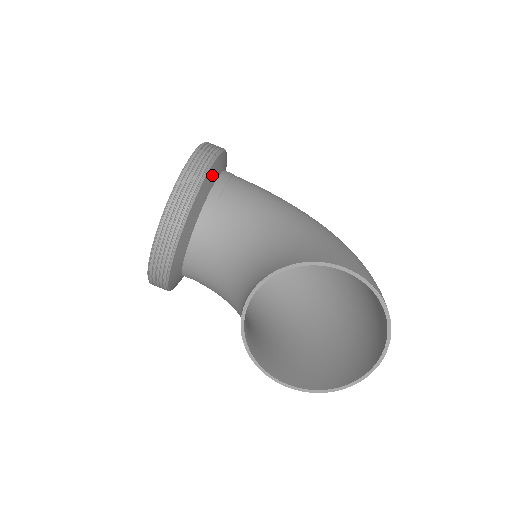
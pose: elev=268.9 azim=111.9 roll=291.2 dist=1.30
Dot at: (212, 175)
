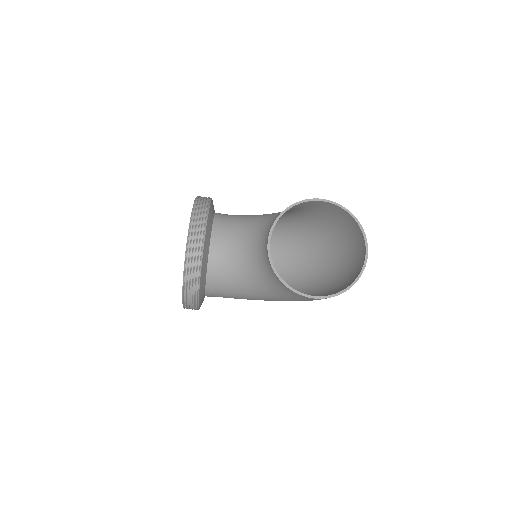
Dot at: (212, 207)
